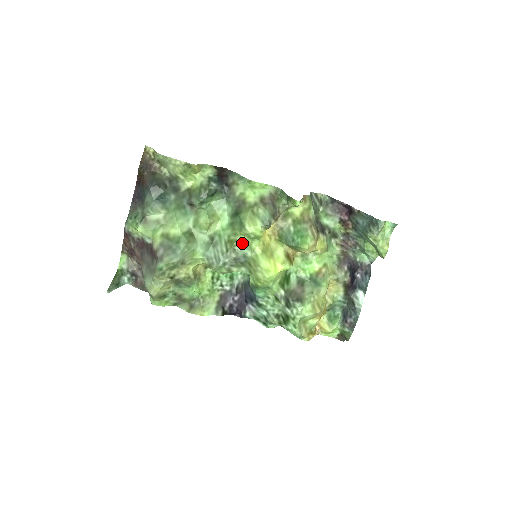
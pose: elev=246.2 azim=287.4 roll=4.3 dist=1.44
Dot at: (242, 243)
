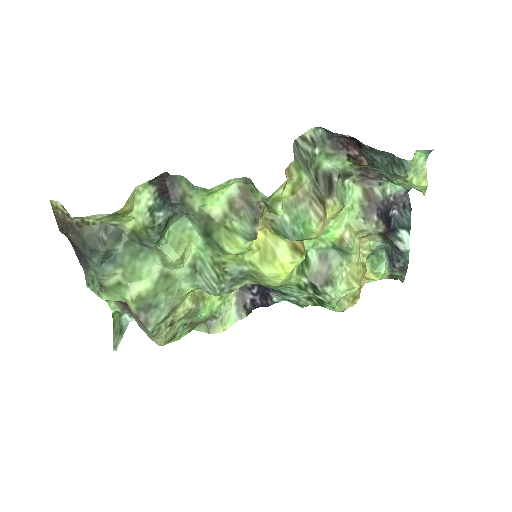
Dot at: (231, 262)
